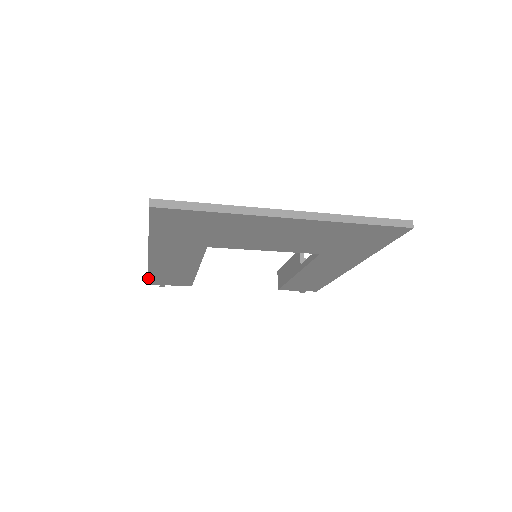
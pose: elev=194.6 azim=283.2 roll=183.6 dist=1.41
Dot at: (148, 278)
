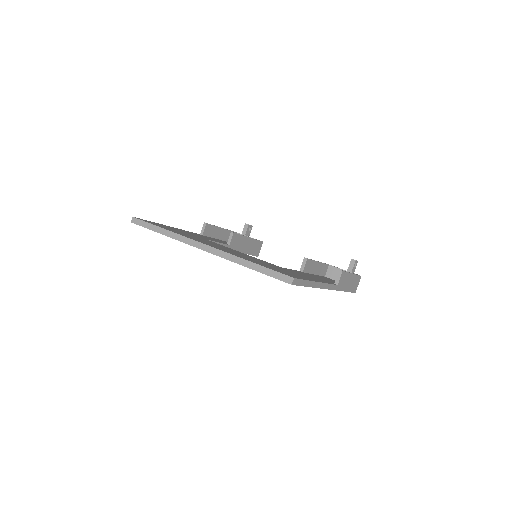
Dot at: occluded
